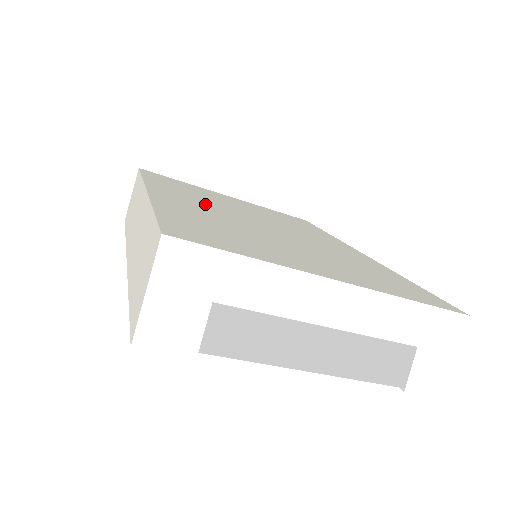
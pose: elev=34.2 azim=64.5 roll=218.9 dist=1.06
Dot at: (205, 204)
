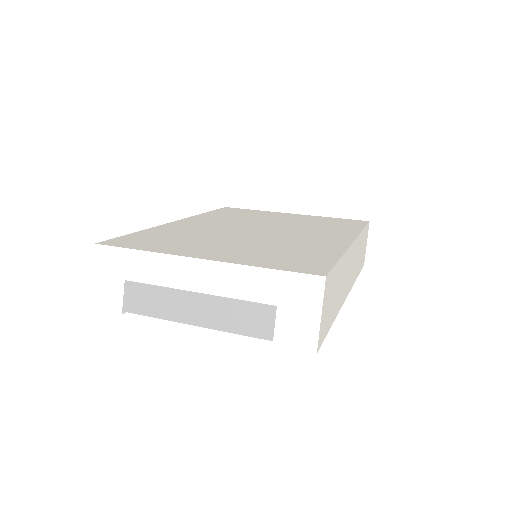
Dot at: (220, 224)
